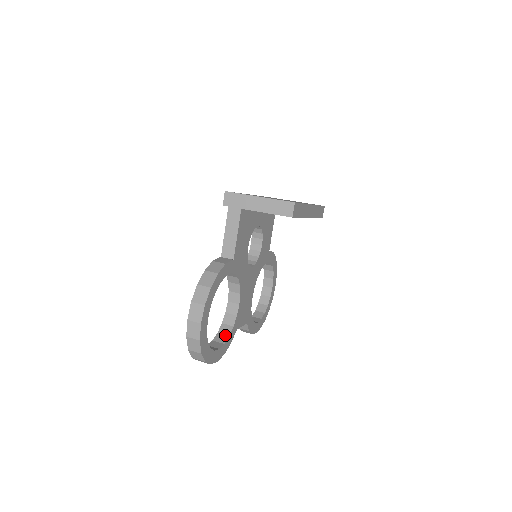
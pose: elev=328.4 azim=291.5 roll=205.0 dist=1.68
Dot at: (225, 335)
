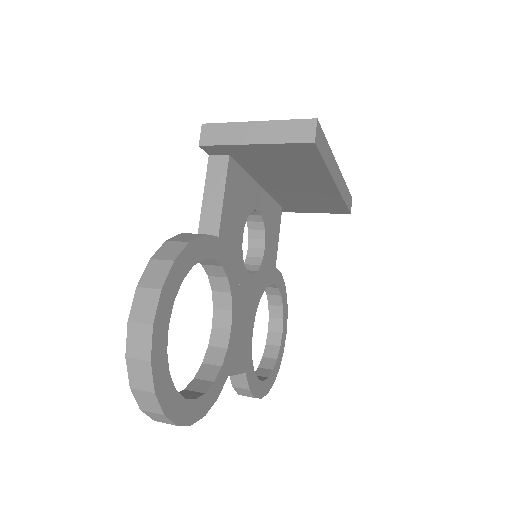
Dot at: (207, 381)
